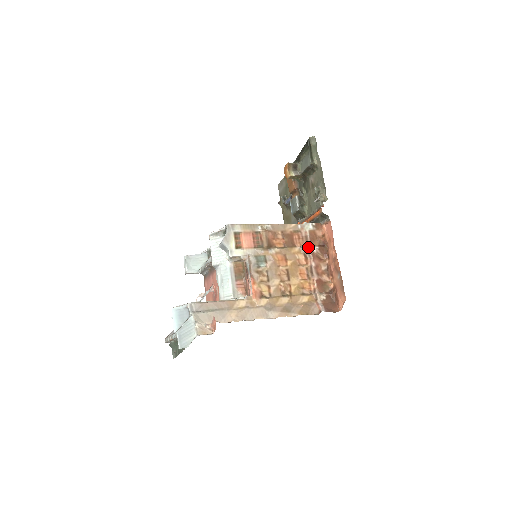
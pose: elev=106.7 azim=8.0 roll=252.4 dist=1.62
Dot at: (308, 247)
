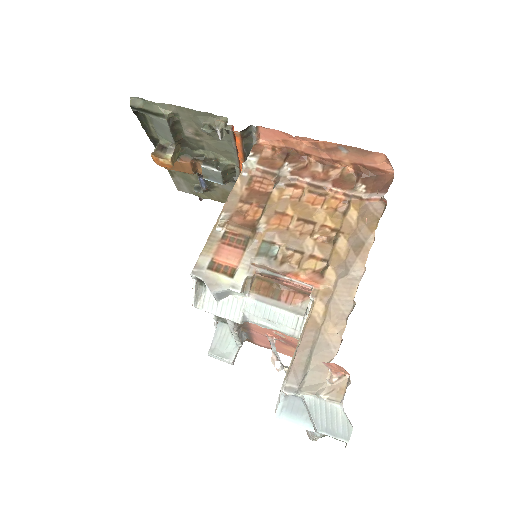
Dot at: (280, 176)
